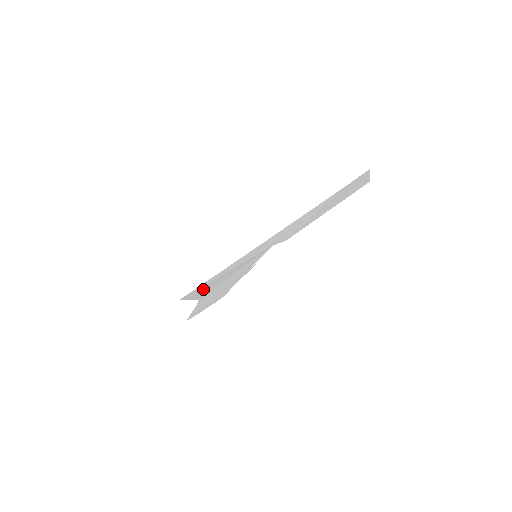
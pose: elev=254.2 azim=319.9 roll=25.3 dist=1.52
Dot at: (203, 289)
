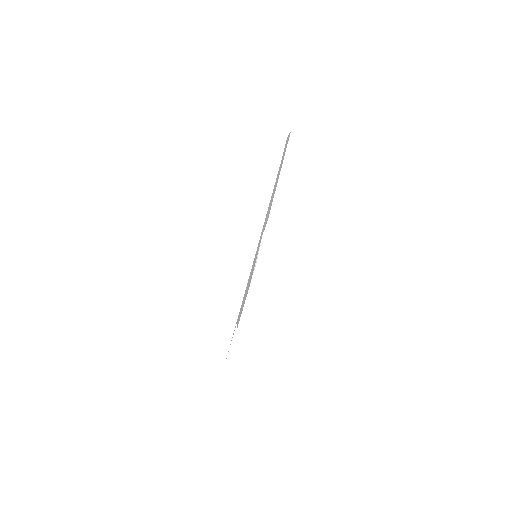
Dot at: occluded
